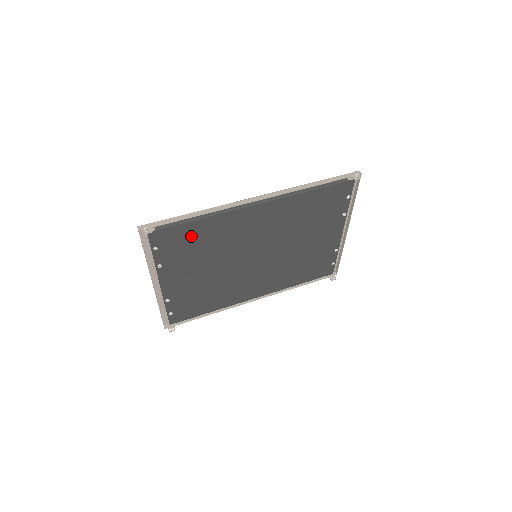
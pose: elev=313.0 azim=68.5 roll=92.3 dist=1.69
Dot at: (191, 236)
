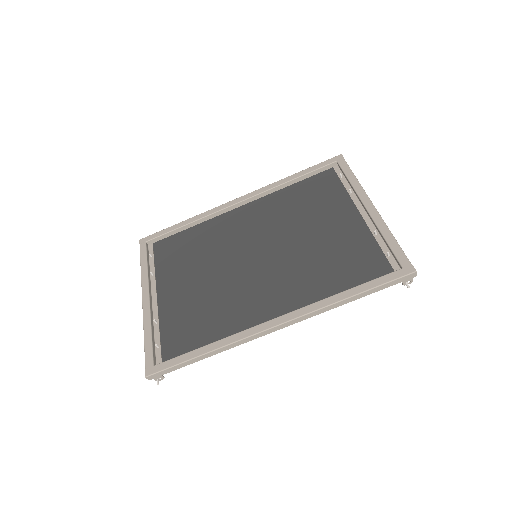
Dot at: (196, 335)
